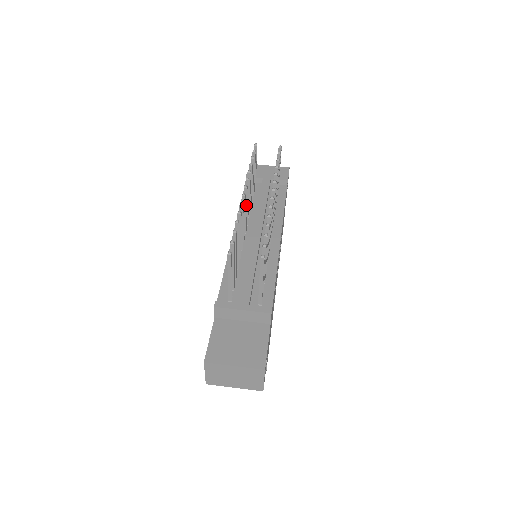
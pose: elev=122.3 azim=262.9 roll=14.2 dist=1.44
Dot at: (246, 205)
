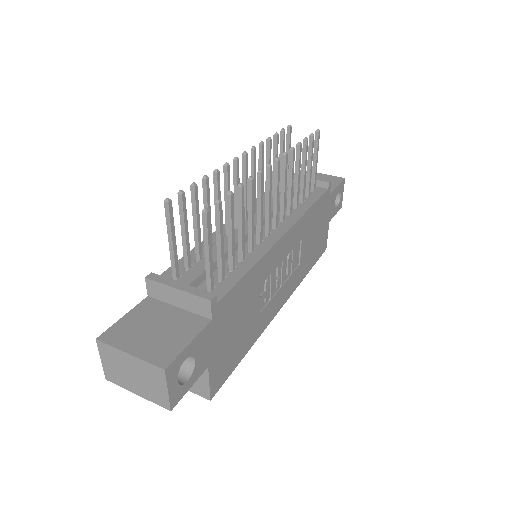
Dot at: (245, 180)
